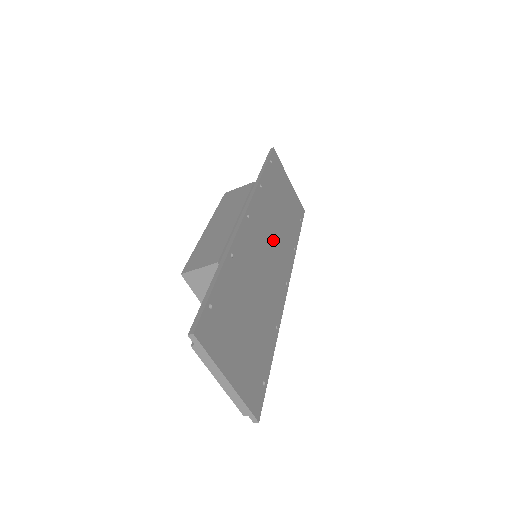
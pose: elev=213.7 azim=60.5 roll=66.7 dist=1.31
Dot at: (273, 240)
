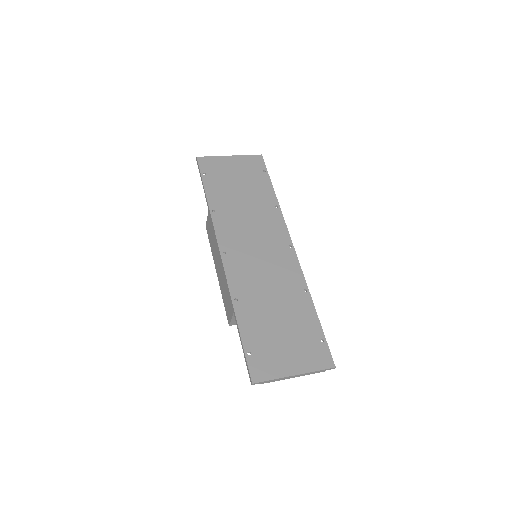
Dot at: (255, 233)
